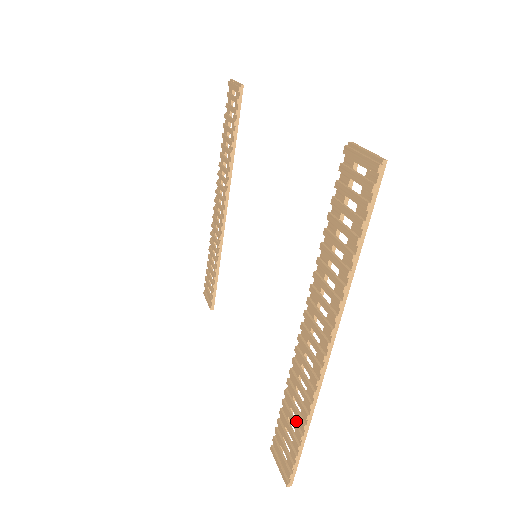
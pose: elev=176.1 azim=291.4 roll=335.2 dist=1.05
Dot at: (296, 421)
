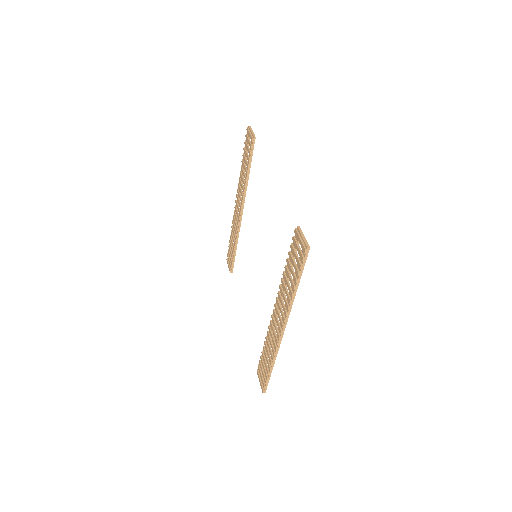
Dot at: (268, 360)
